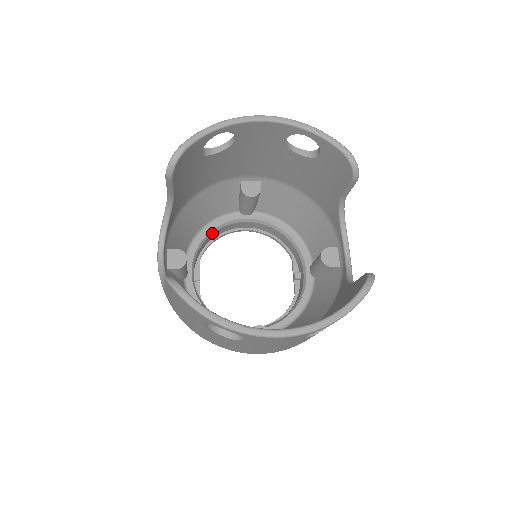
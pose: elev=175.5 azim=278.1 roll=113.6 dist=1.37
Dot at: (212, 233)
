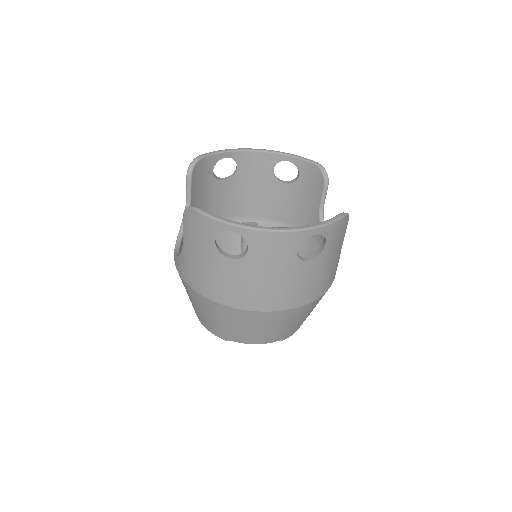
Dot at: occluded
